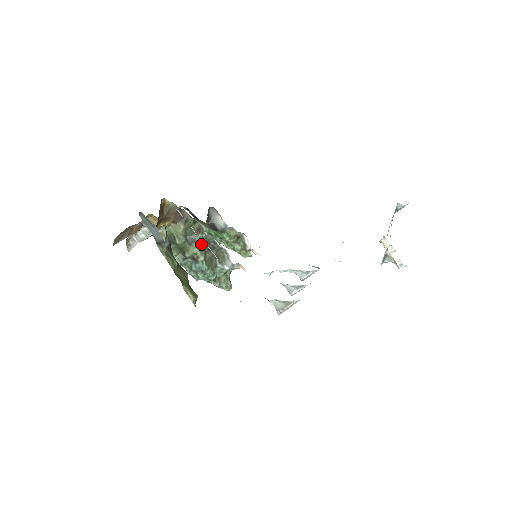
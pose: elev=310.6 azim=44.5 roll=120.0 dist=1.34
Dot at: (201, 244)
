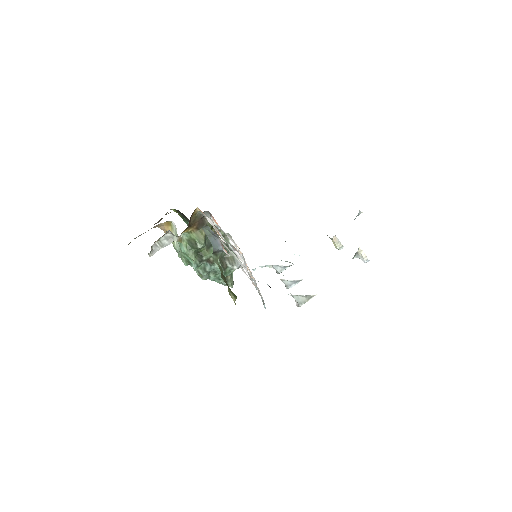
Dot at: occluded
